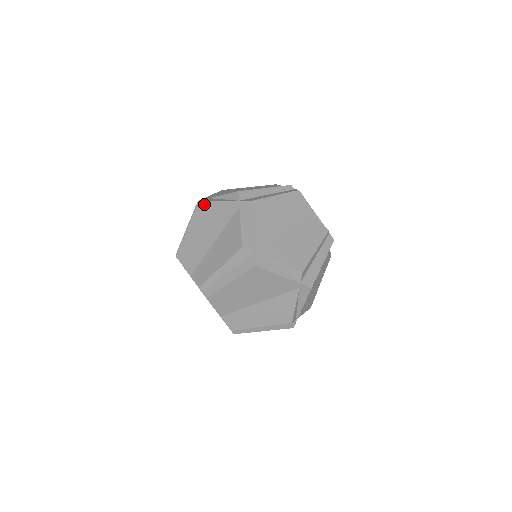
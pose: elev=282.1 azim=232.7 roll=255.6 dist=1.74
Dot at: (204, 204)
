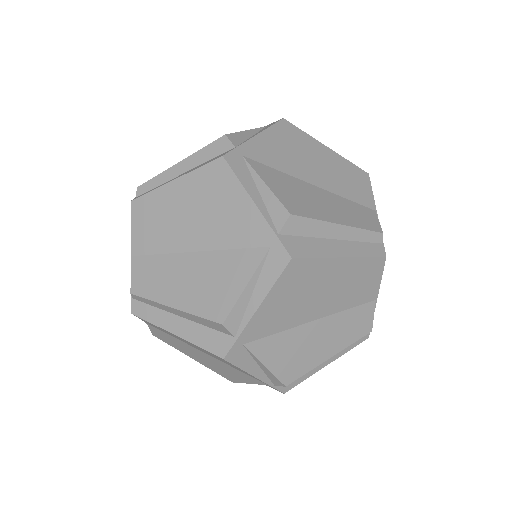
Dot at: occluded
